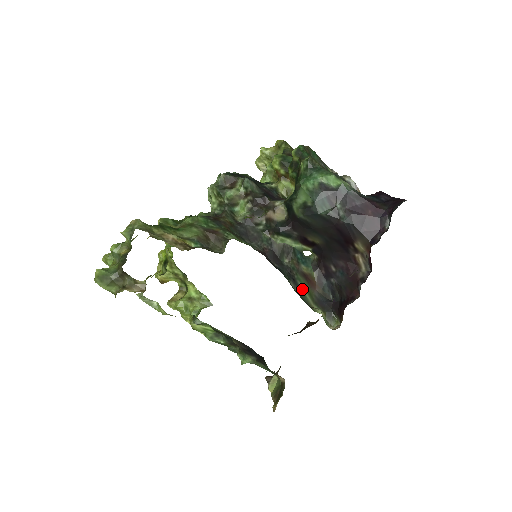
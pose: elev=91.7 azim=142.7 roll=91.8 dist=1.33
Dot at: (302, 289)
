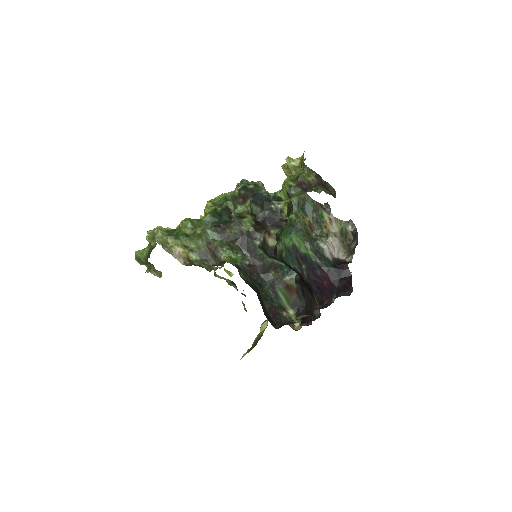
Dot at: (280, 295)
